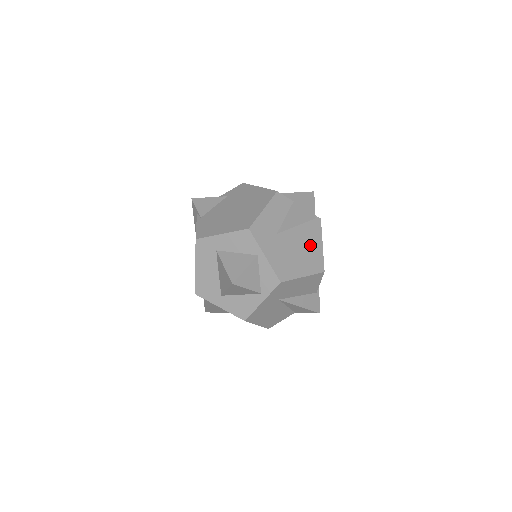
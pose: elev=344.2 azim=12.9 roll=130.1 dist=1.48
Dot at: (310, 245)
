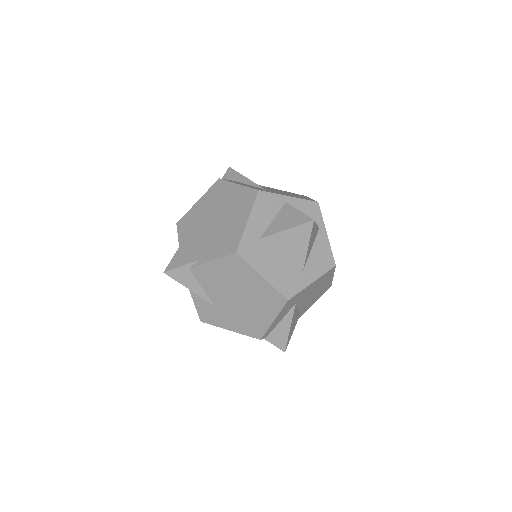
Dot at: occluded
